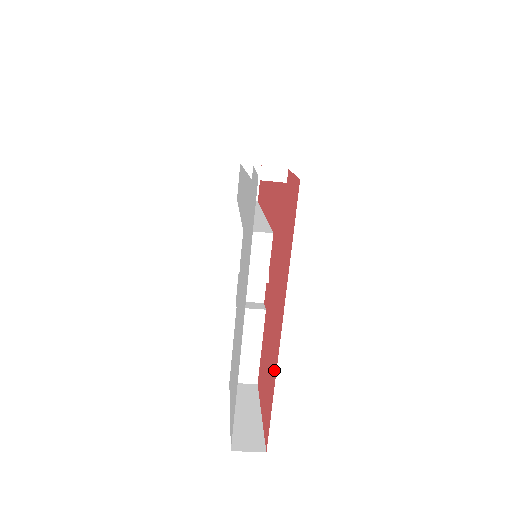
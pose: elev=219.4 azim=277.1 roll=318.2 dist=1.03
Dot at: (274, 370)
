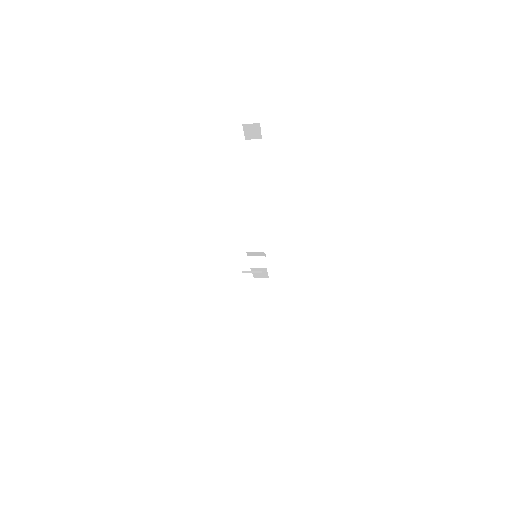
Dot at: occluded
